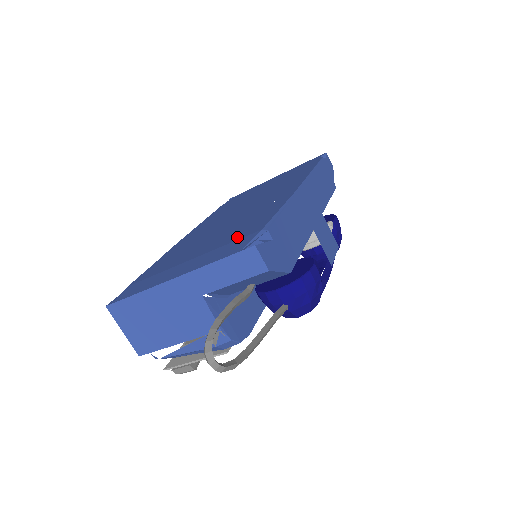
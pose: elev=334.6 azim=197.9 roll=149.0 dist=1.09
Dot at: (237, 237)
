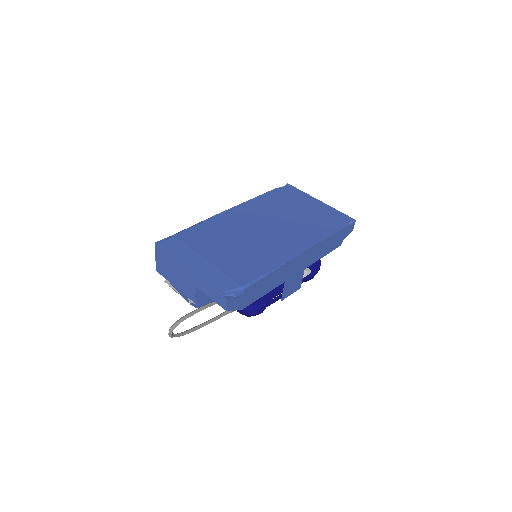
Dot at: (233, 274)
